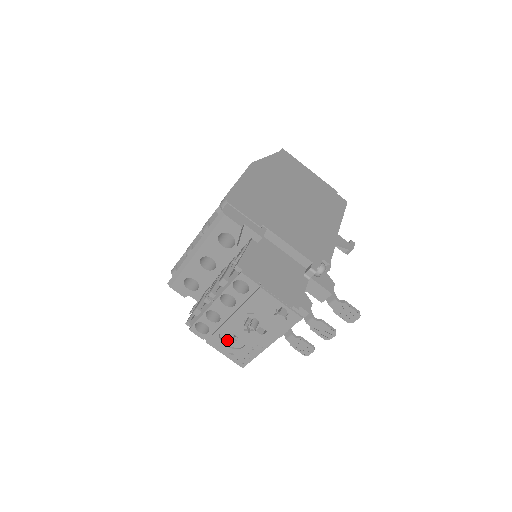
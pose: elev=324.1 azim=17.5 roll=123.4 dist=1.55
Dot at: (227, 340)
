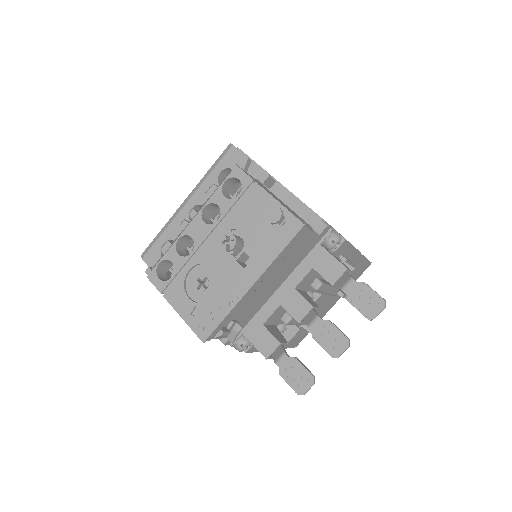
Dot at: (193, 290)
